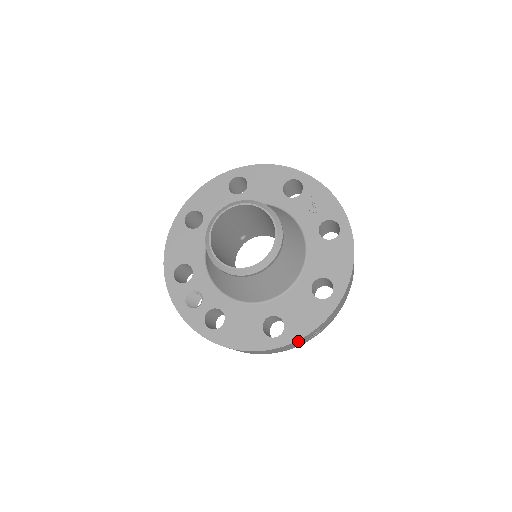
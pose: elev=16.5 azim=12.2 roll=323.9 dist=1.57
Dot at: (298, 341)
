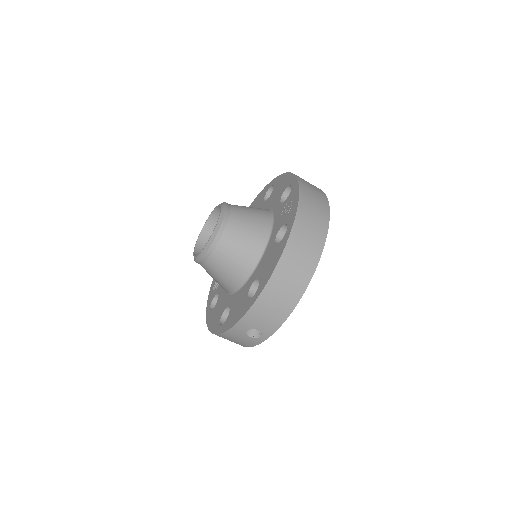
Dot at: (231, 334)
